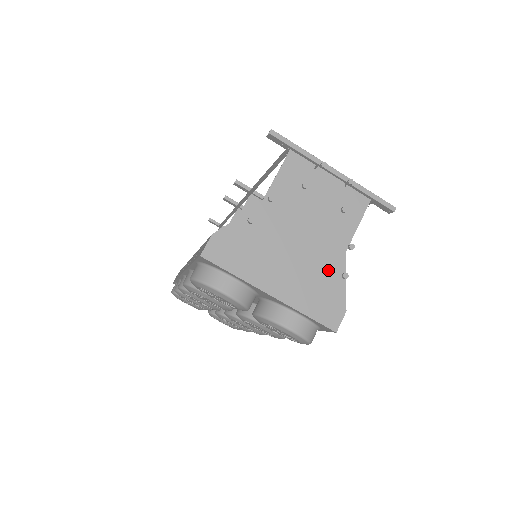
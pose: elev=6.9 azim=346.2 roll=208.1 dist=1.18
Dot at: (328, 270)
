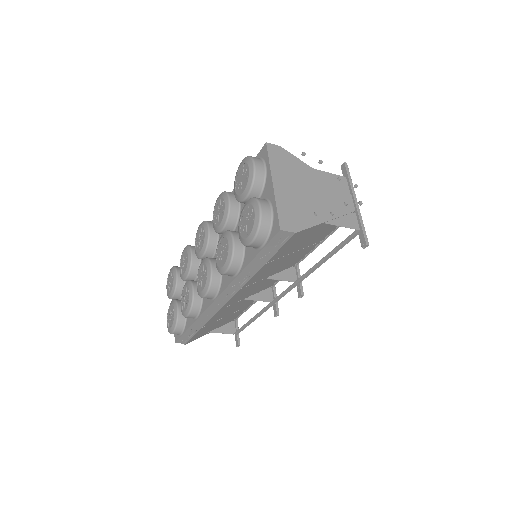
Dot at: (308, 214)
